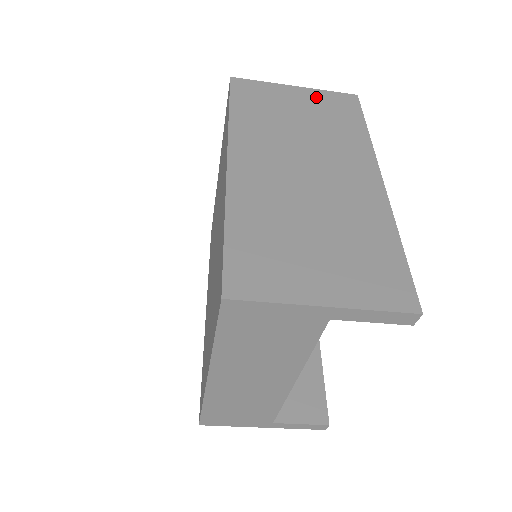
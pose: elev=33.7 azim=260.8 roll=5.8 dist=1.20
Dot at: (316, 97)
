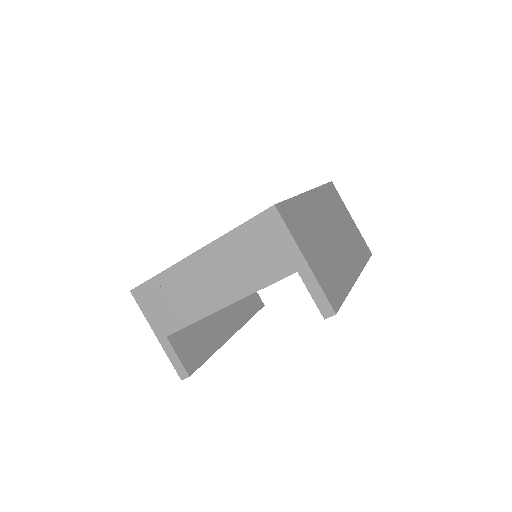
Dot at: (357, 231)
